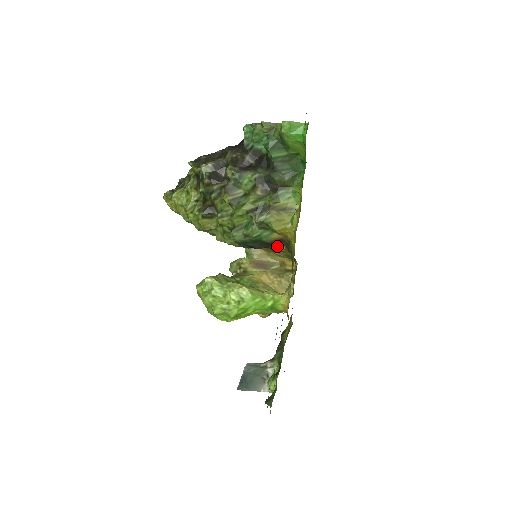
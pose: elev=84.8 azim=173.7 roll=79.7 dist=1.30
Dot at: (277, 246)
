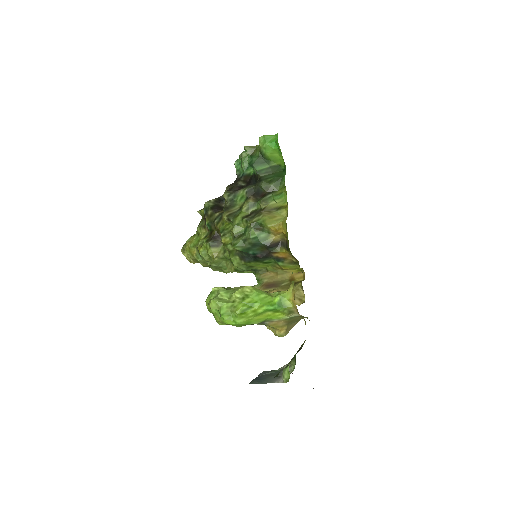
Dot at: (278, 251)
